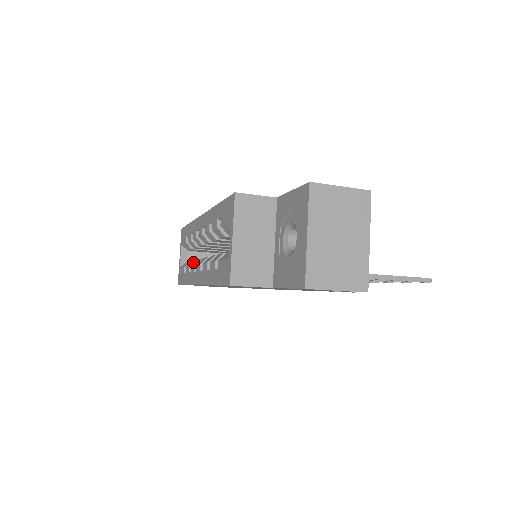
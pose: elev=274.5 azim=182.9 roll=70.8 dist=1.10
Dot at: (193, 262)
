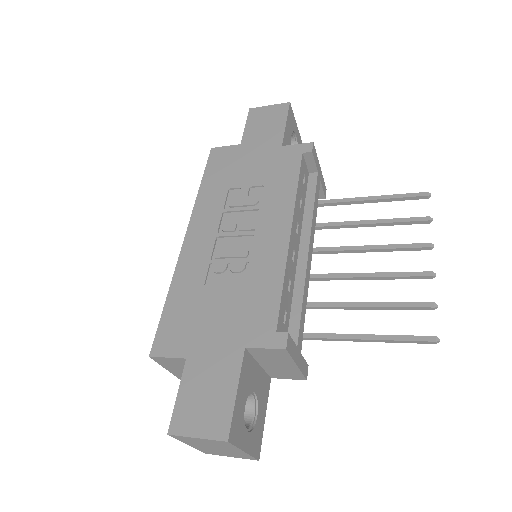
Dot at: occluded
